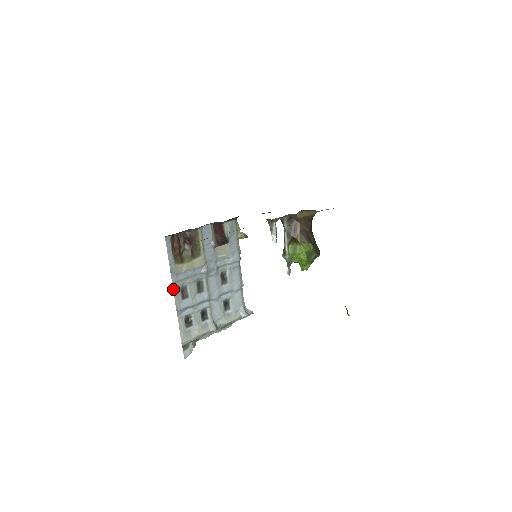
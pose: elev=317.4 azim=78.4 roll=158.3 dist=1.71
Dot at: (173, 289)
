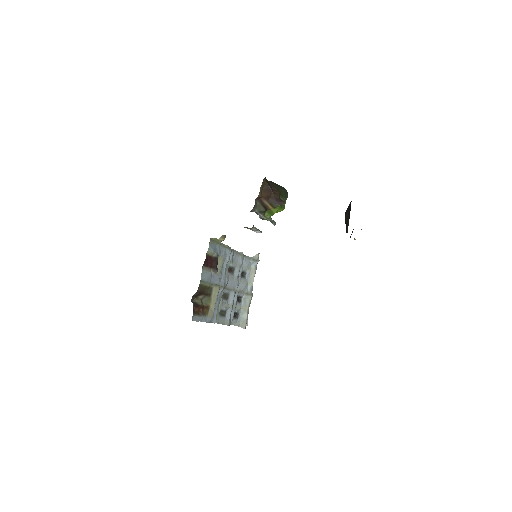
Dot at: occluded
